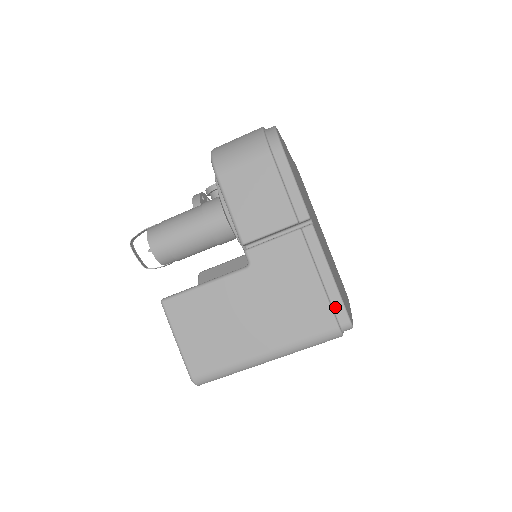
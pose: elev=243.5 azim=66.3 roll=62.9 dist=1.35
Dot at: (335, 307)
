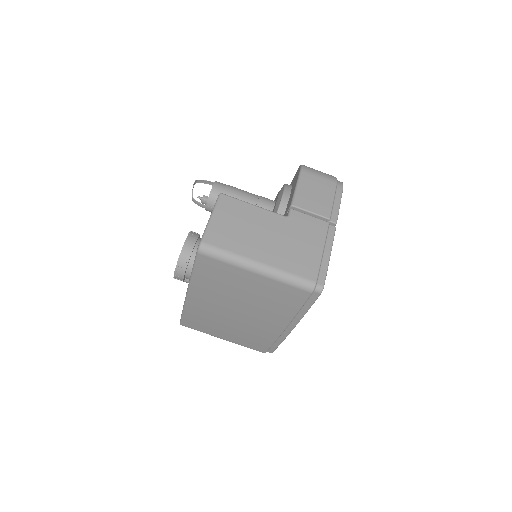
Dot at: (321, 272)
